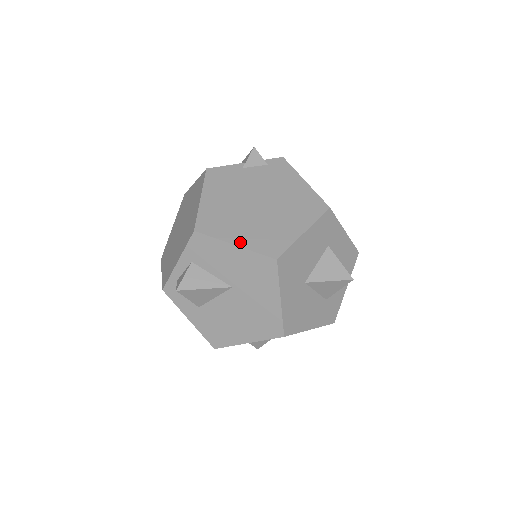
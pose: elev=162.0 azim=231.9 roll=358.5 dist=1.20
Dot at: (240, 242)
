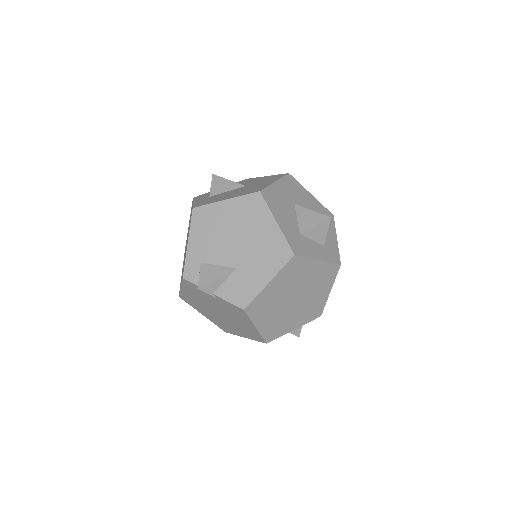
Dot at: occluded
